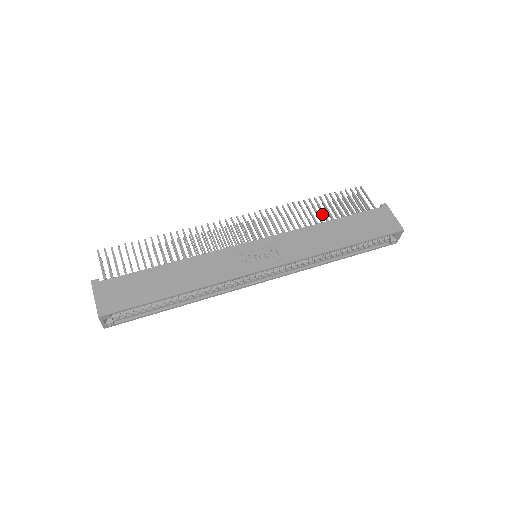
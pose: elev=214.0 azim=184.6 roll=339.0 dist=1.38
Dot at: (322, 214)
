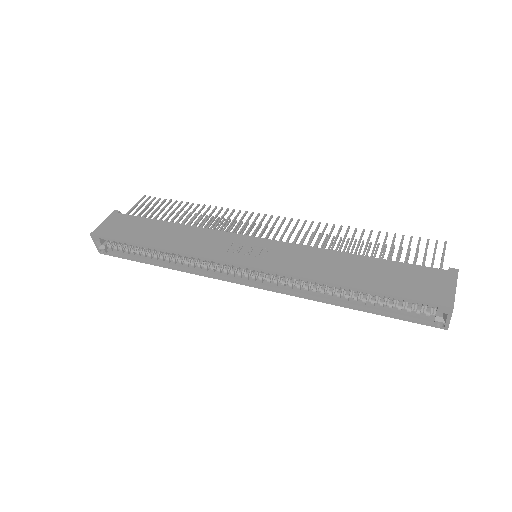
Dot at: (374, 255)
